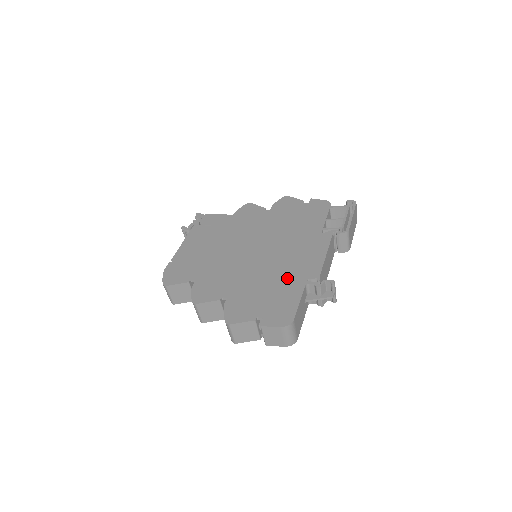
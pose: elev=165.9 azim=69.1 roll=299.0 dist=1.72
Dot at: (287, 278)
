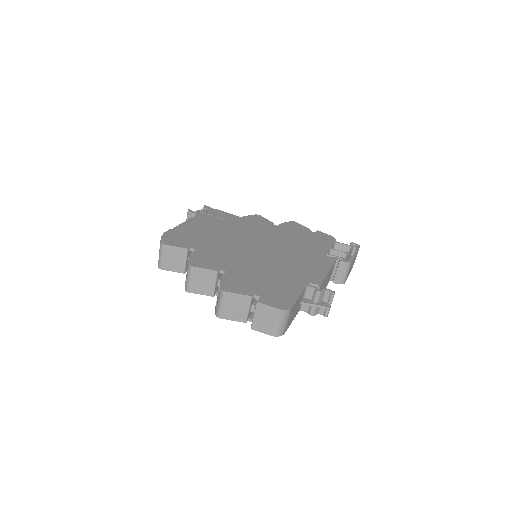
Dot at: (289, 276)
